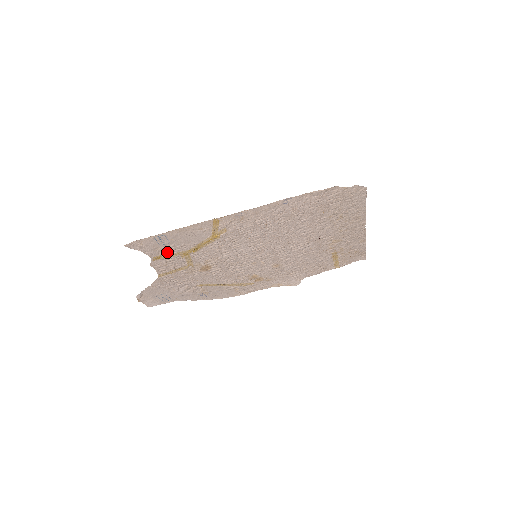
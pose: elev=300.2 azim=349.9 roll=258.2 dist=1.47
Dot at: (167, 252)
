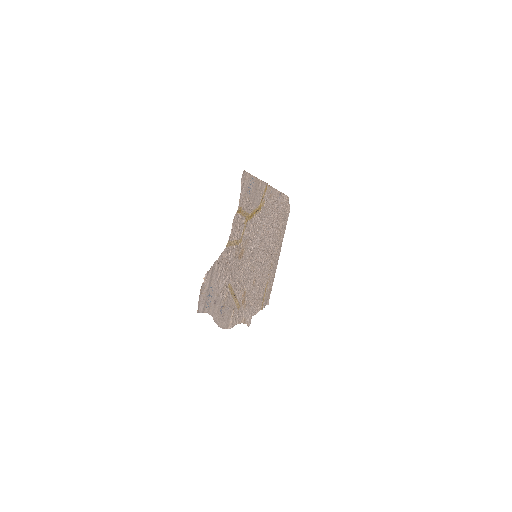
Dot at: (244, 206)
